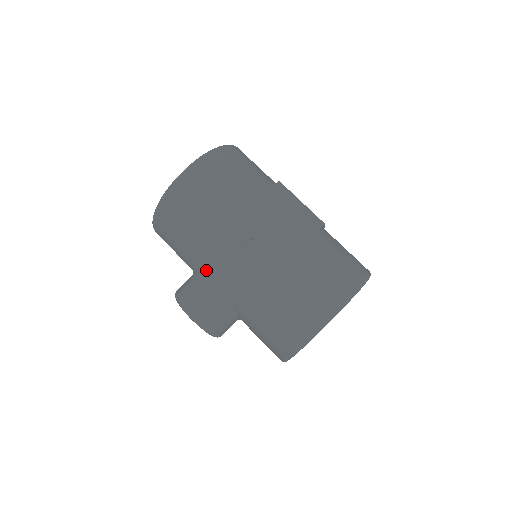
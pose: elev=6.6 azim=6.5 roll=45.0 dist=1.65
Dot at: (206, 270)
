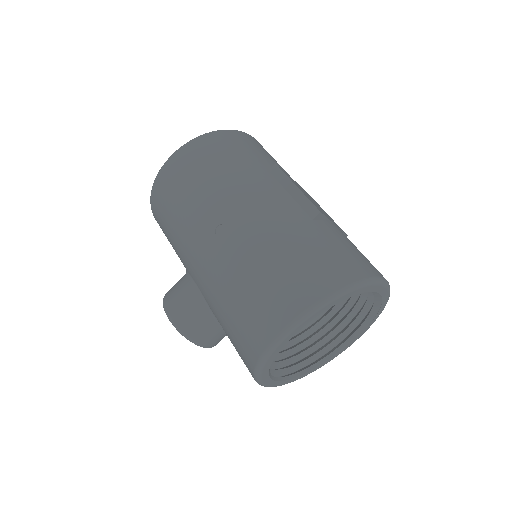
Dot at: (186, 264)
